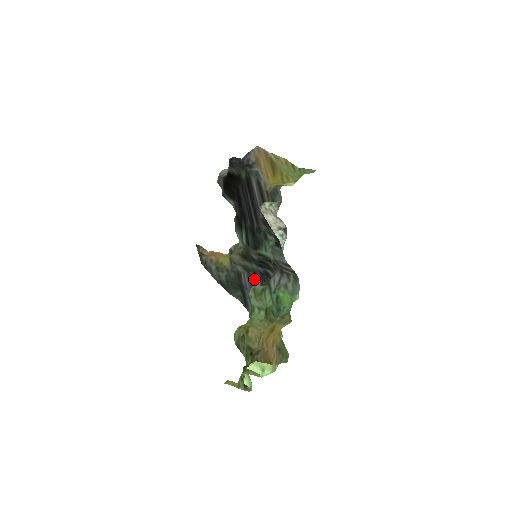
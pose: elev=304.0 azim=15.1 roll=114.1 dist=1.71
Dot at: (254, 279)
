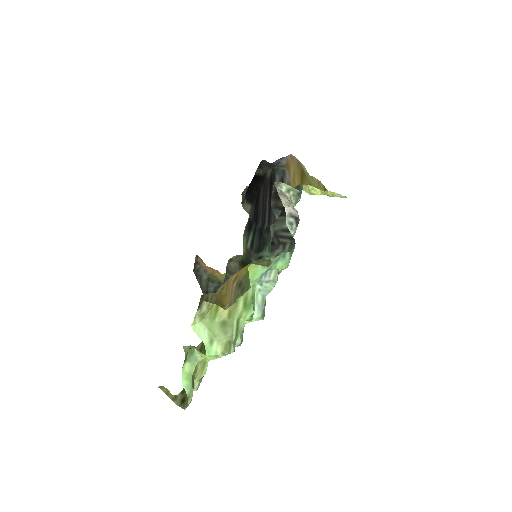
Dot at: occluded
